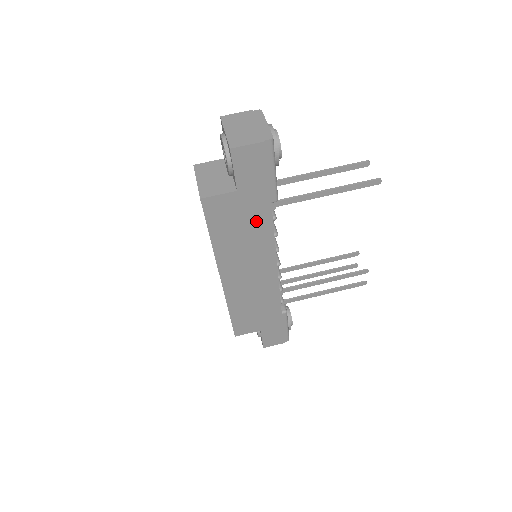
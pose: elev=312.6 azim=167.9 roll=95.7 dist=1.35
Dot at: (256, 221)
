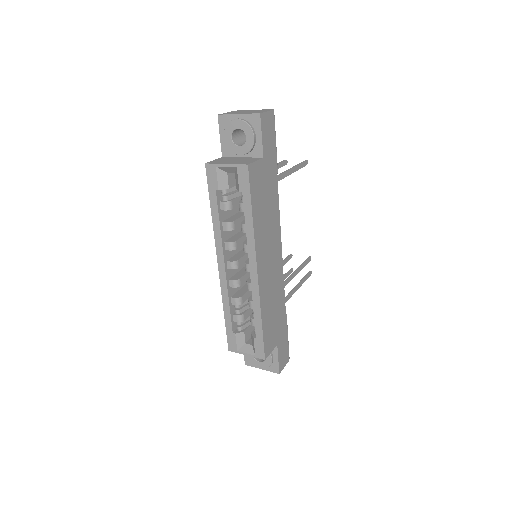
Dot at: (271, 193)
